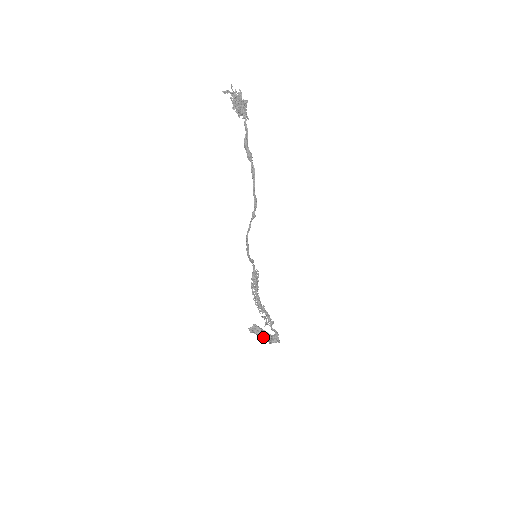
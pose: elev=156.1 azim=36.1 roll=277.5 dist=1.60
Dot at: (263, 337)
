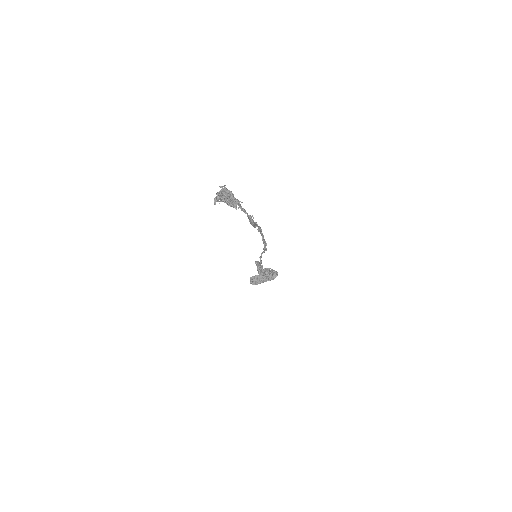
Dot at: (265, 280)
